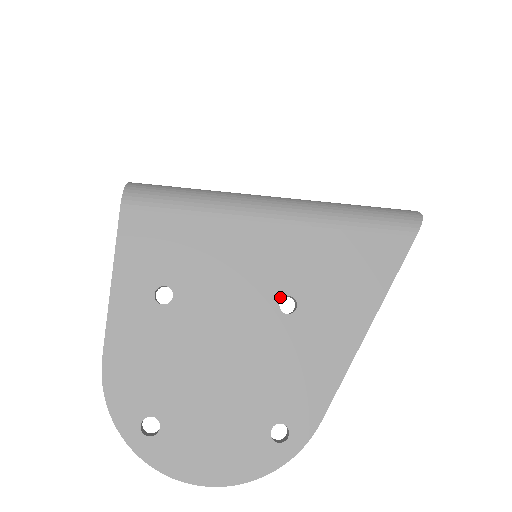
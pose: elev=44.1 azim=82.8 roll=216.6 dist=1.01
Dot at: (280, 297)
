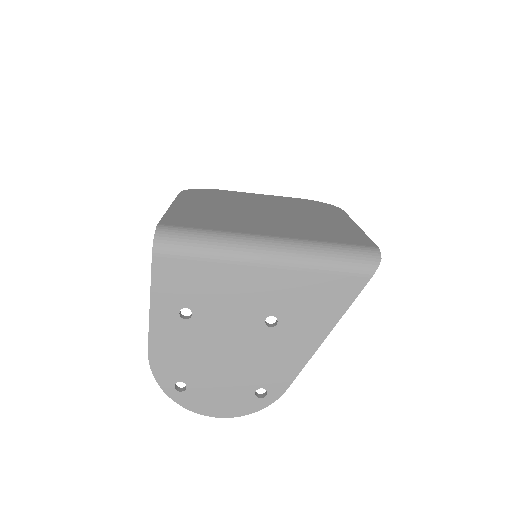
Dot at: (266, 316)
